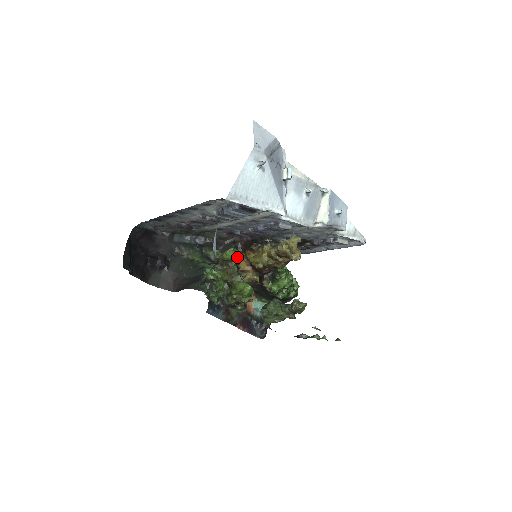
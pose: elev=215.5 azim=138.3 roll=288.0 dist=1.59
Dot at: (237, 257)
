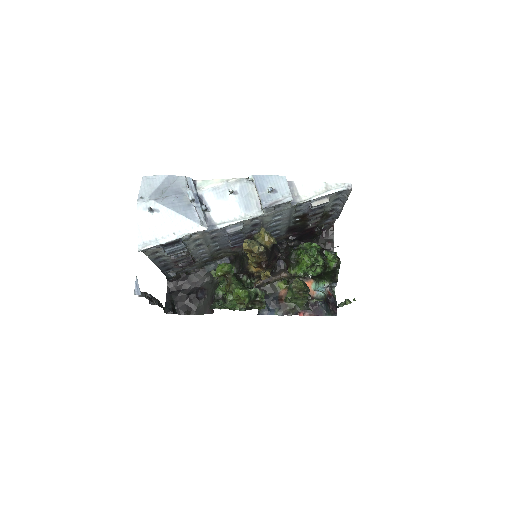
Dot at: (225, 270)
